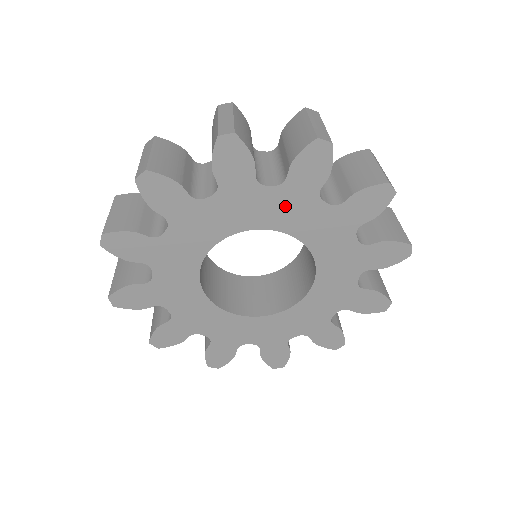
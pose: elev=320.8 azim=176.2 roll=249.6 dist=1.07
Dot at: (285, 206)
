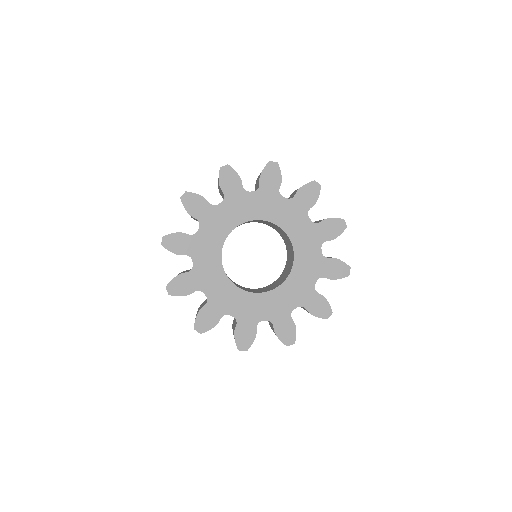
Dot at: (306, 234)
